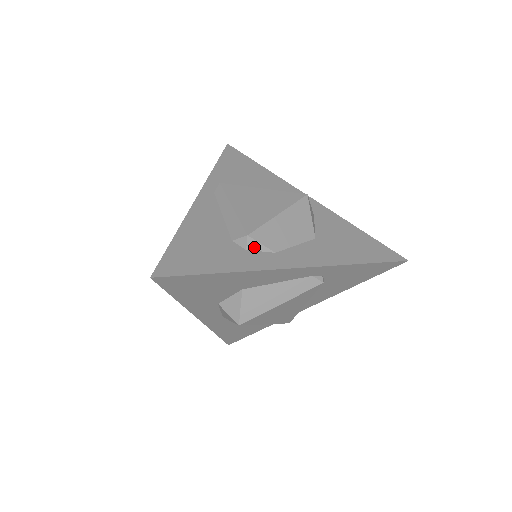
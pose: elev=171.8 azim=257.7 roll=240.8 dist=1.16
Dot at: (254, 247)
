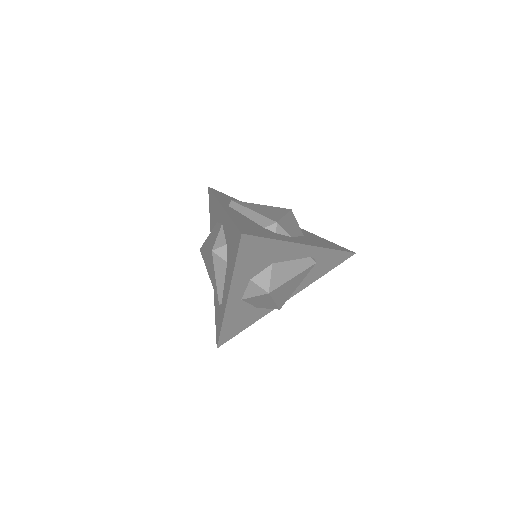
Dot at: (280, 231)
